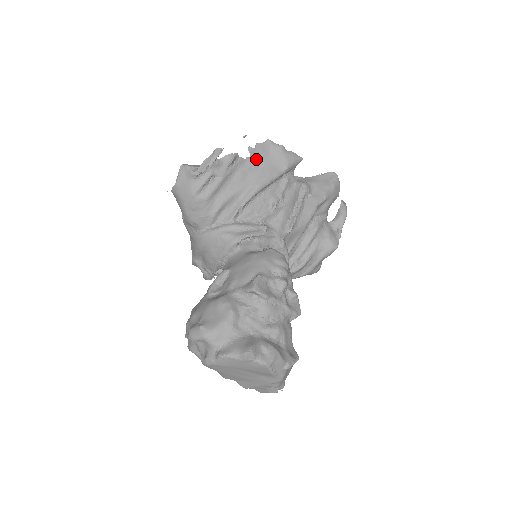
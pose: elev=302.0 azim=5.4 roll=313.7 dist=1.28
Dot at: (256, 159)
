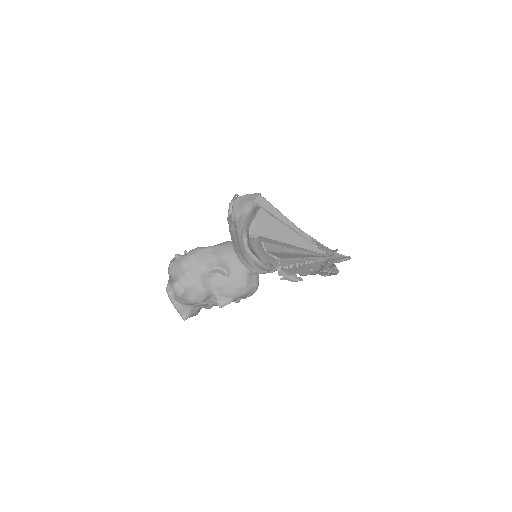
Dot at: occluded
